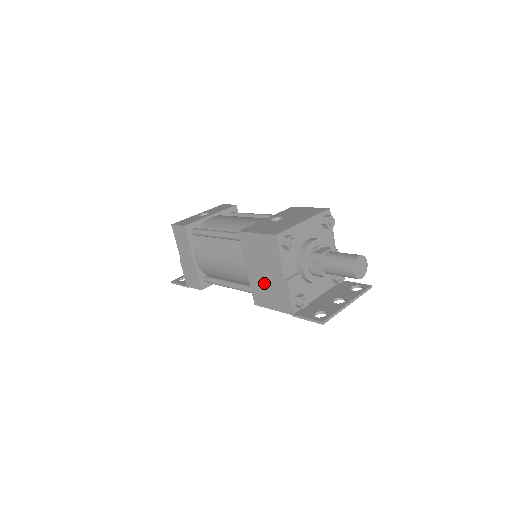
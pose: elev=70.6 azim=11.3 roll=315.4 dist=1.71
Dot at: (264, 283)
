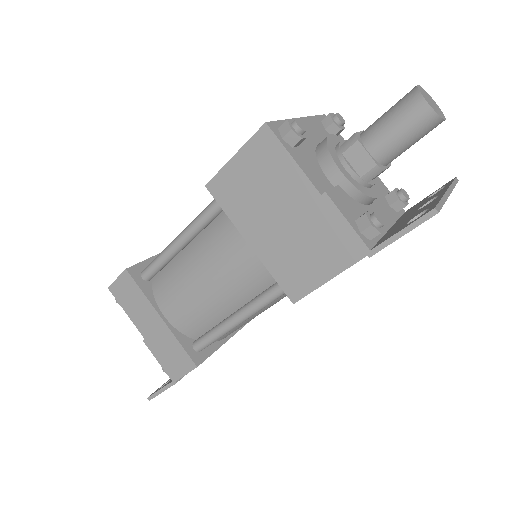
Dot at: (289, 240)
